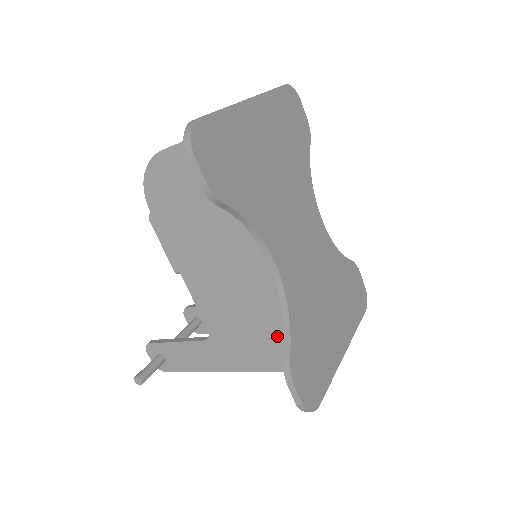
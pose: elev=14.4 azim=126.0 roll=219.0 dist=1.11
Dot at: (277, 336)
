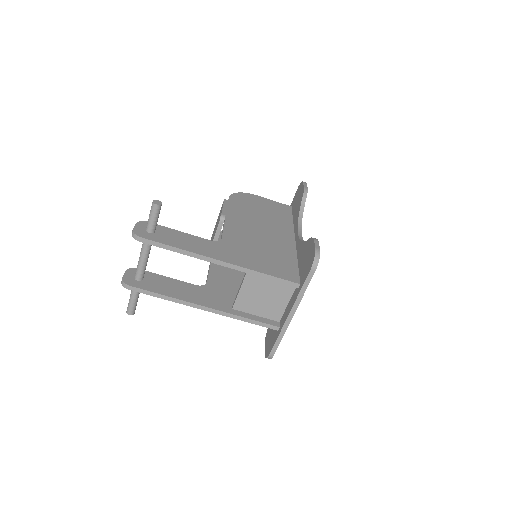
Dot at: (277, 260)
